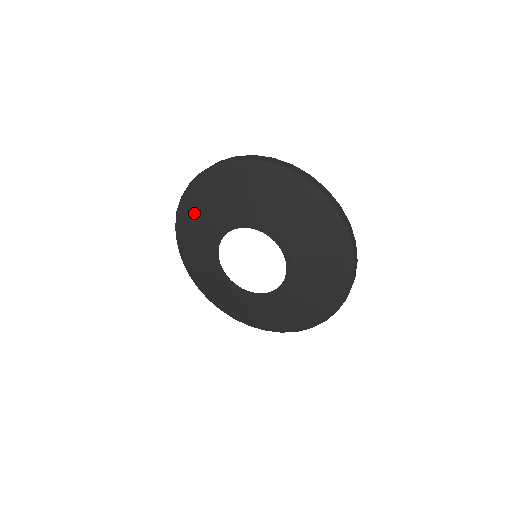
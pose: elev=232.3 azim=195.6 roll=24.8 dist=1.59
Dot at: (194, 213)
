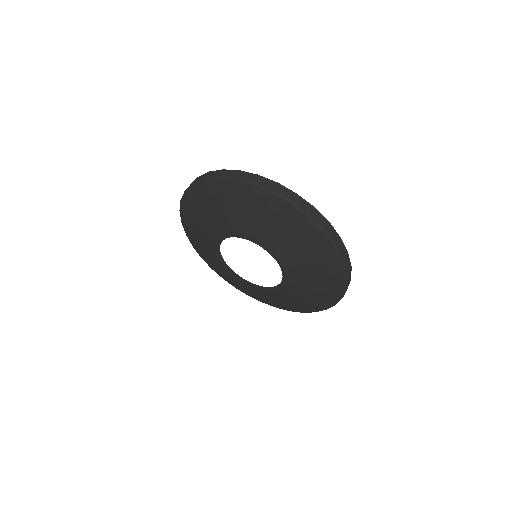
Dot at: (223, 200)
